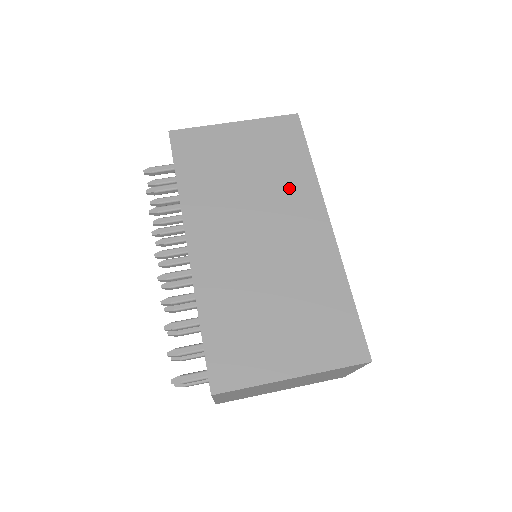
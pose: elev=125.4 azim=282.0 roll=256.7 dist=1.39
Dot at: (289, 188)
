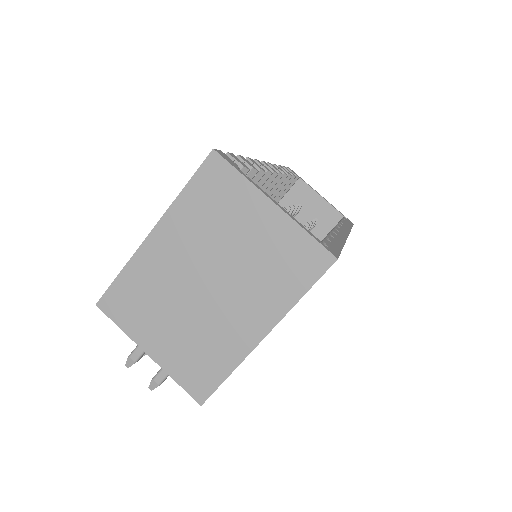
Dot at: occluded
